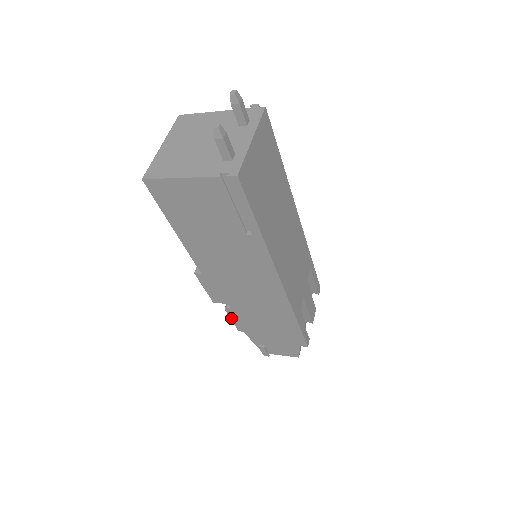
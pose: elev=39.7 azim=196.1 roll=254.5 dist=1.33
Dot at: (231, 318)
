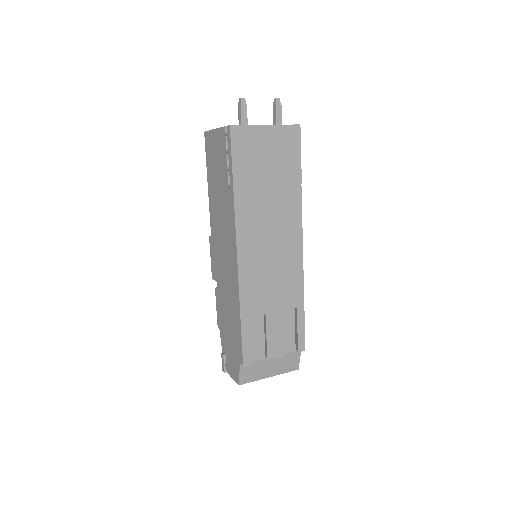
Dot at: (216, 304)
